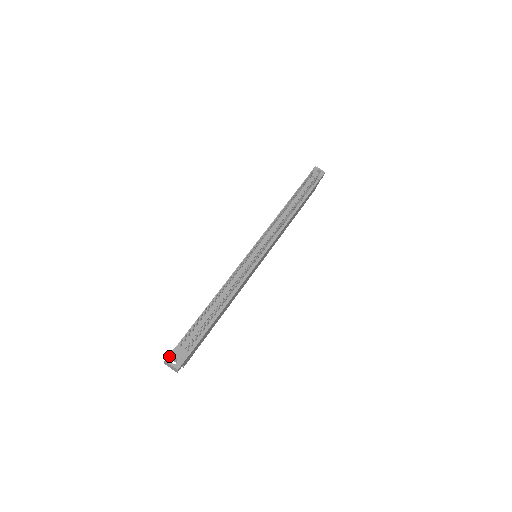
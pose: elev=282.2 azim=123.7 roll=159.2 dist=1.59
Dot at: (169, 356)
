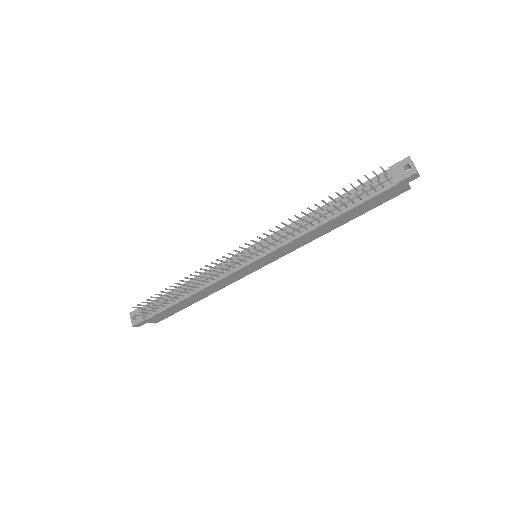
Dot at: (133, 311)
